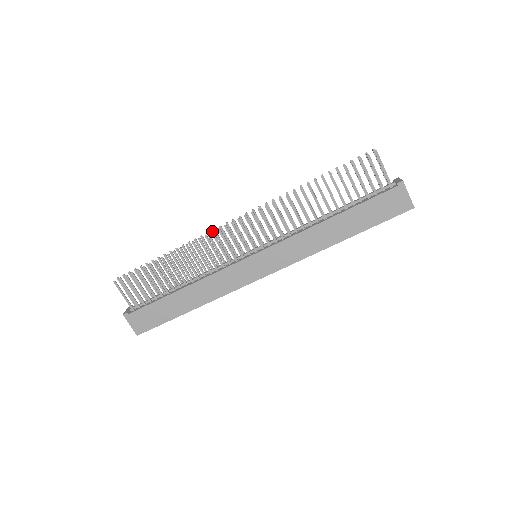
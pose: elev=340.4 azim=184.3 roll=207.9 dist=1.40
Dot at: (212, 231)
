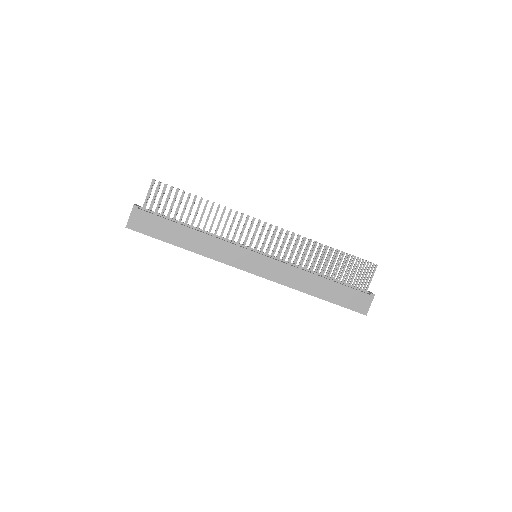
Dot at: occluded
